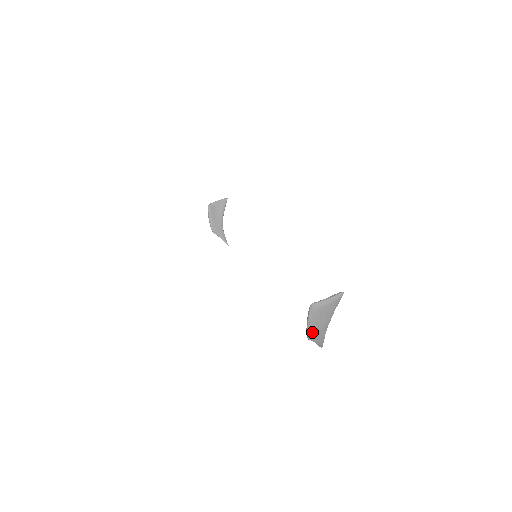
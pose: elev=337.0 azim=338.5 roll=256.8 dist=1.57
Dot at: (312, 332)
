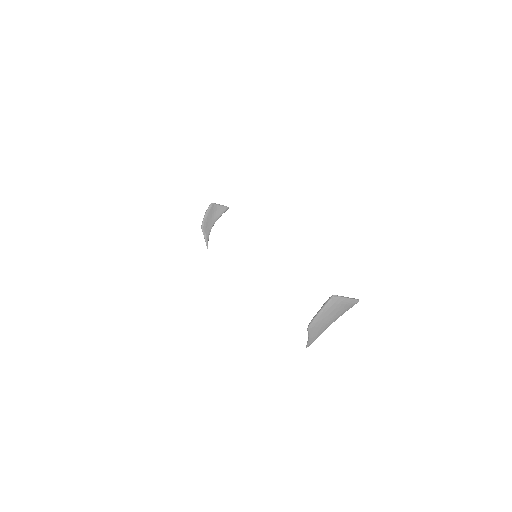
Dot at: (317, 323)
